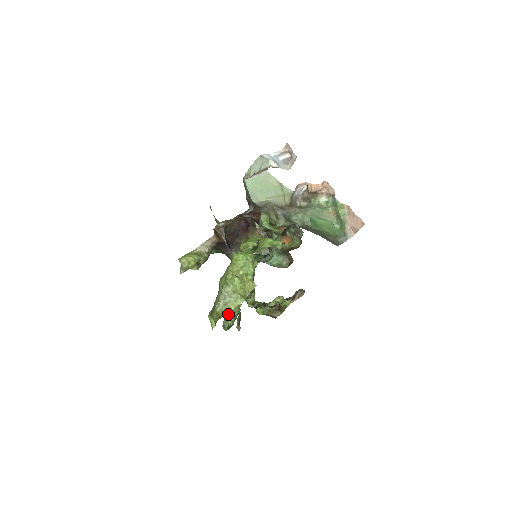
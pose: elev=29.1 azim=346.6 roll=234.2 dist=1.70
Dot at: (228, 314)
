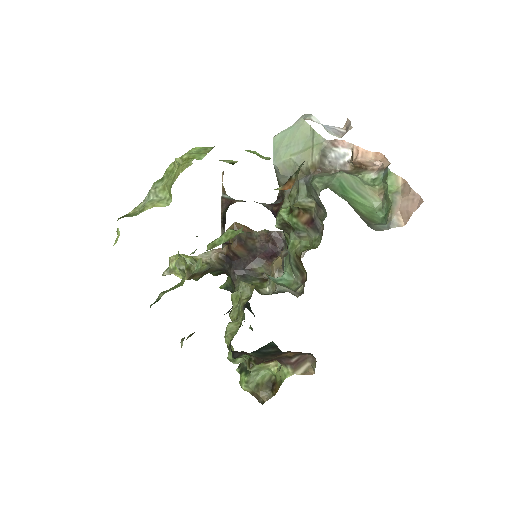
Dot at: occluded
